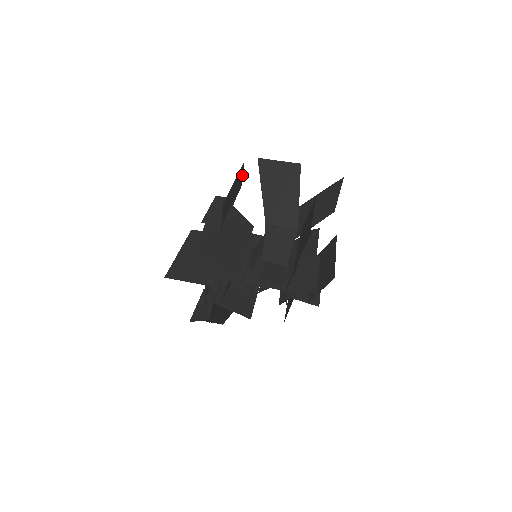
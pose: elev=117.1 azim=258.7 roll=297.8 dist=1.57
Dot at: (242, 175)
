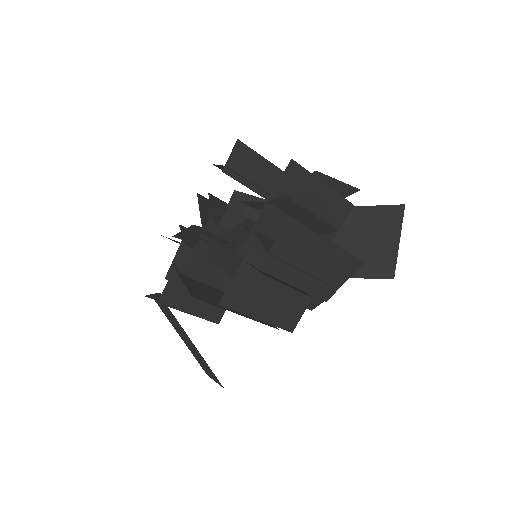
Dot at: occluded
